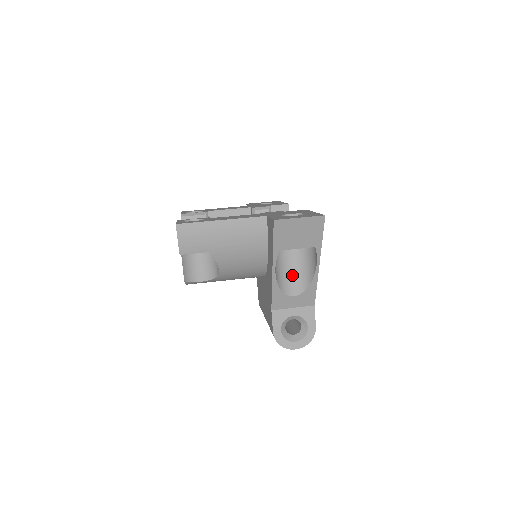
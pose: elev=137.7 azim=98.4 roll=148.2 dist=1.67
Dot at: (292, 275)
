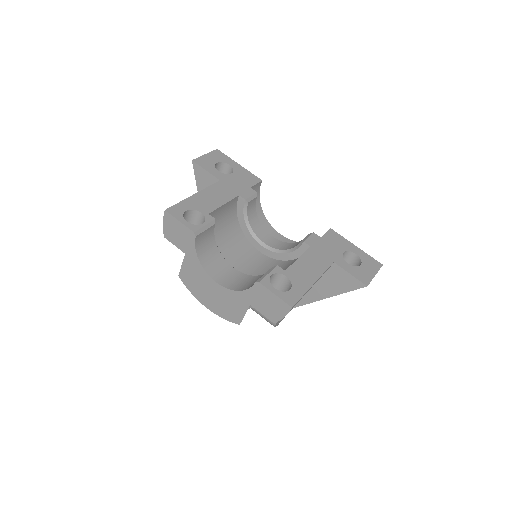
Dot at: occluded
